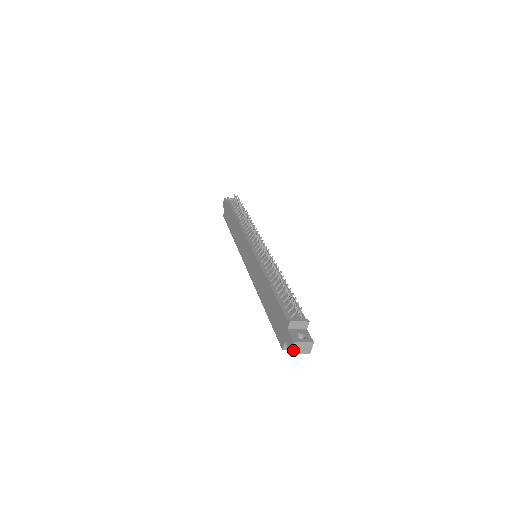
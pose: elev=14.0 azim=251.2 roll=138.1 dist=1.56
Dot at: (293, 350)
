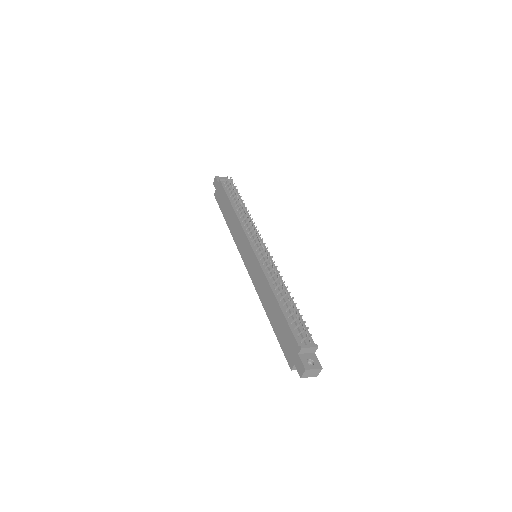
Dot at: (303, 375)
